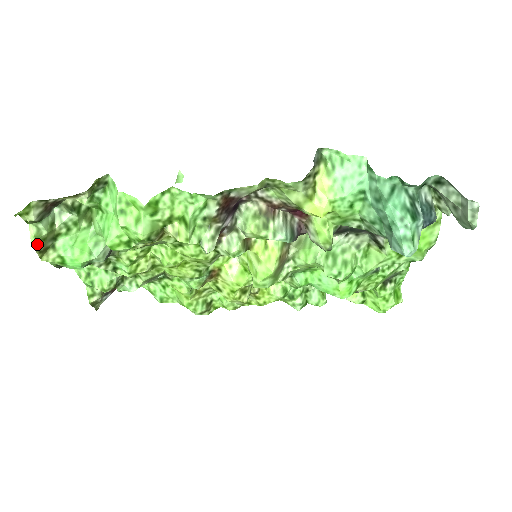
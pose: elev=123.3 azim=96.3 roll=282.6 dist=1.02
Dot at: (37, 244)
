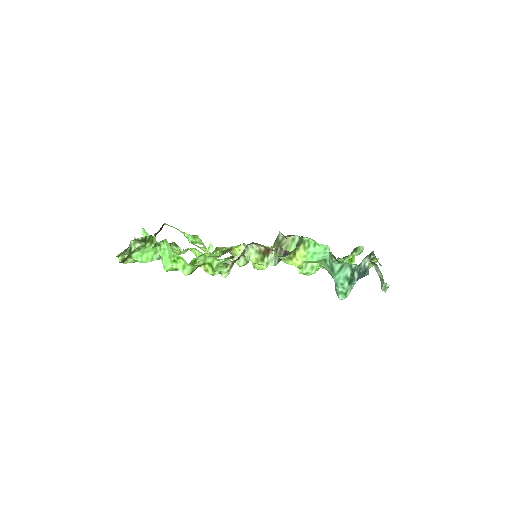
Dot at: (122, 261)
